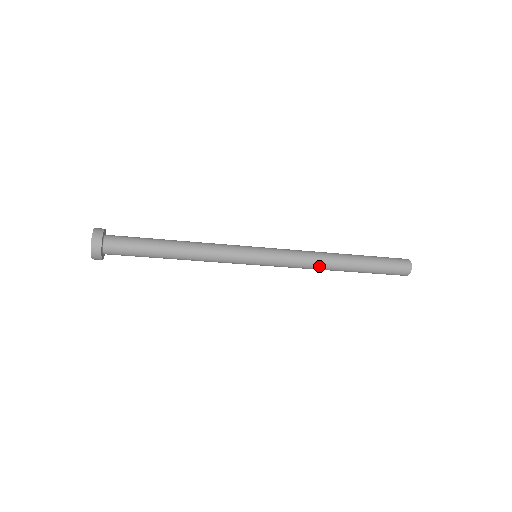
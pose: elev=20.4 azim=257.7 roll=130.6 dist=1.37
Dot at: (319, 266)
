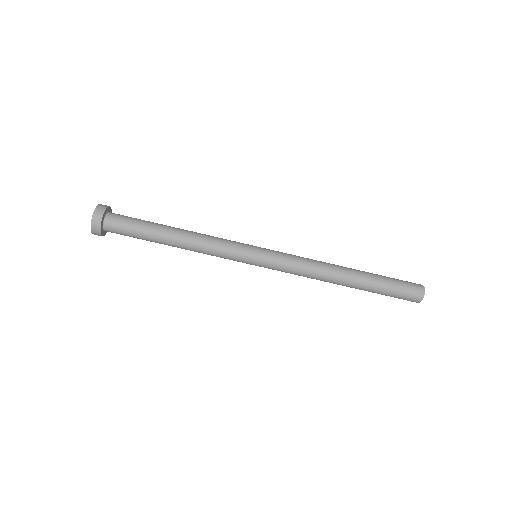
Dot at: (323, 267)
